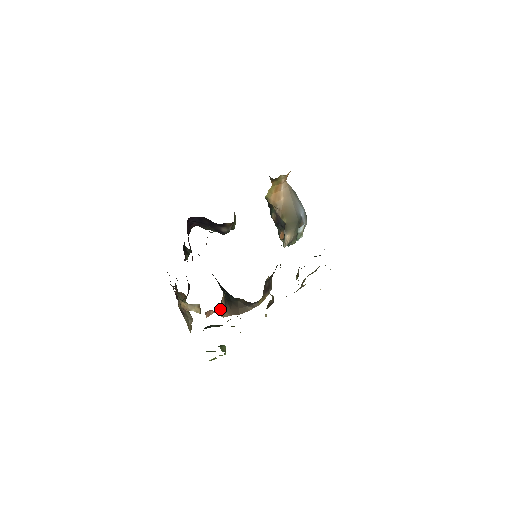
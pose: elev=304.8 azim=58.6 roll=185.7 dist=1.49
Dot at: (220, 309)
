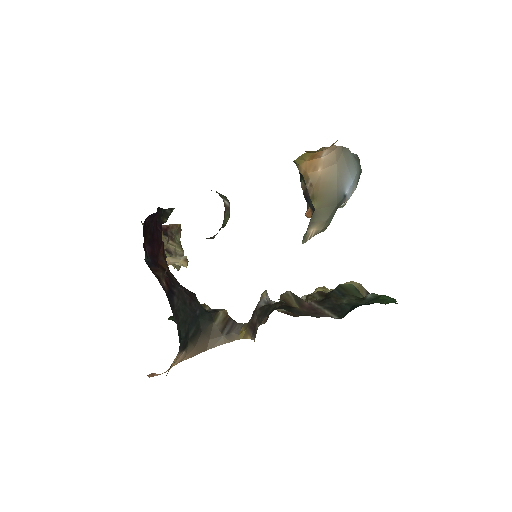
Dot at: (172, 363)
